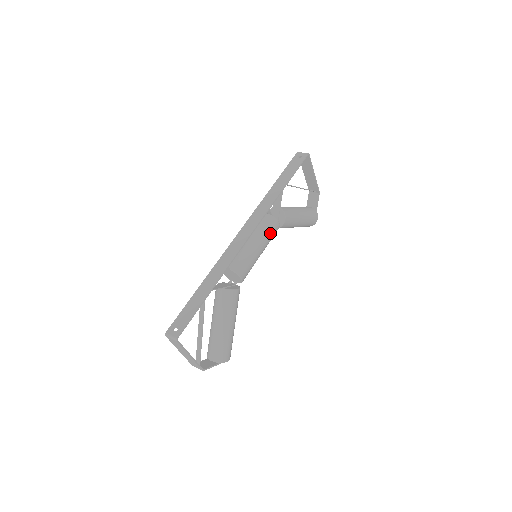
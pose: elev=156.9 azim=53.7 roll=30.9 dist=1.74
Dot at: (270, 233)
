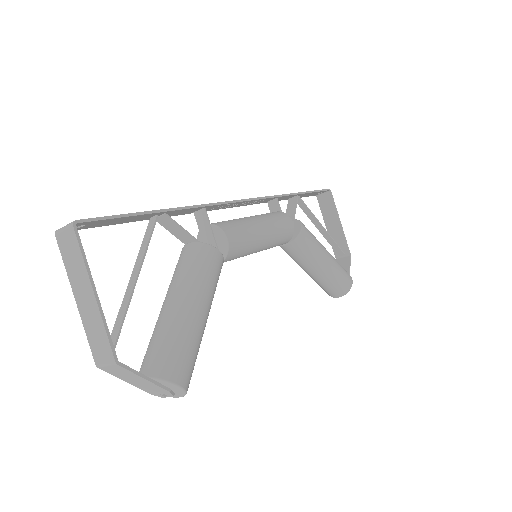
Dot at: (279, 222)
